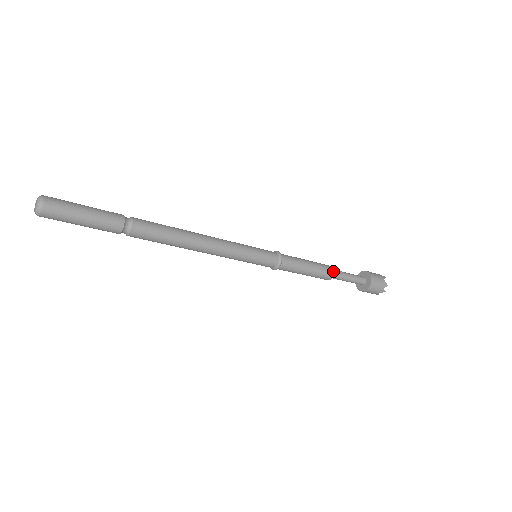
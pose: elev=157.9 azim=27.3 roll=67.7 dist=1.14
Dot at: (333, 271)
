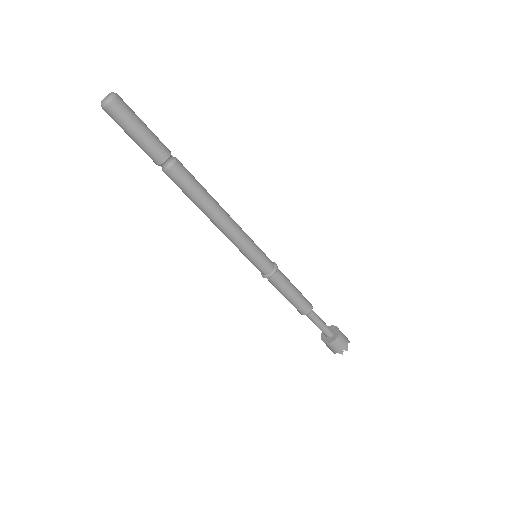
Dot at: (311, 309)
